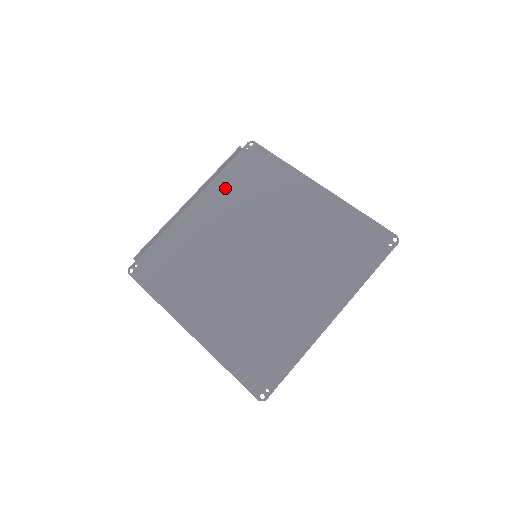
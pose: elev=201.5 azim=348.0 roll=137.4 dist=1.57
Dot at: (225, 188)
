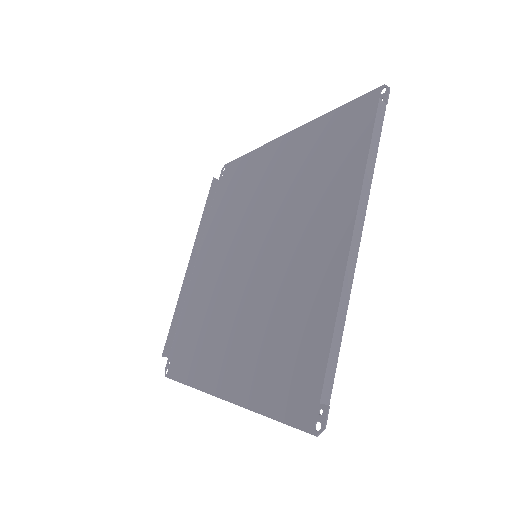
Dot at: (215, 223)
